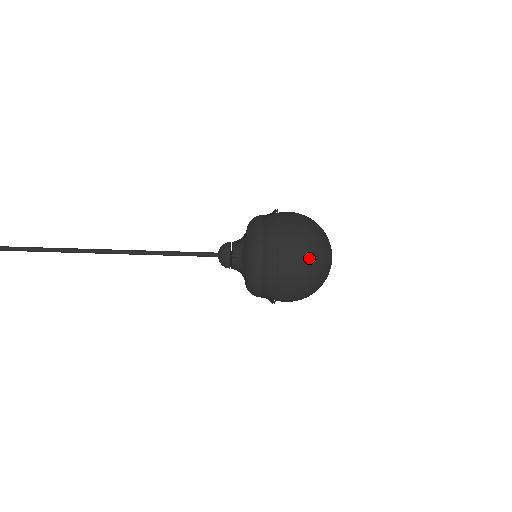
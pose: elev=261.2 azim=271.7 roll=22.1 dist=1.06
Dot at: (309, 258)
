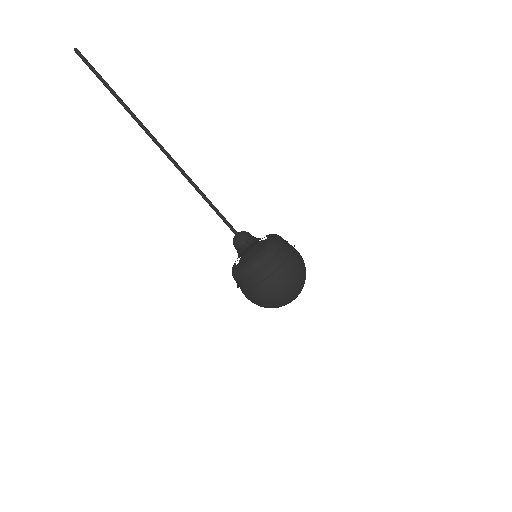
Dot at: (287, 289)
